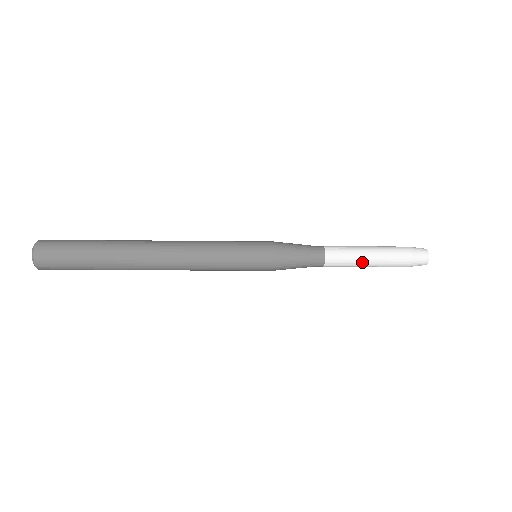
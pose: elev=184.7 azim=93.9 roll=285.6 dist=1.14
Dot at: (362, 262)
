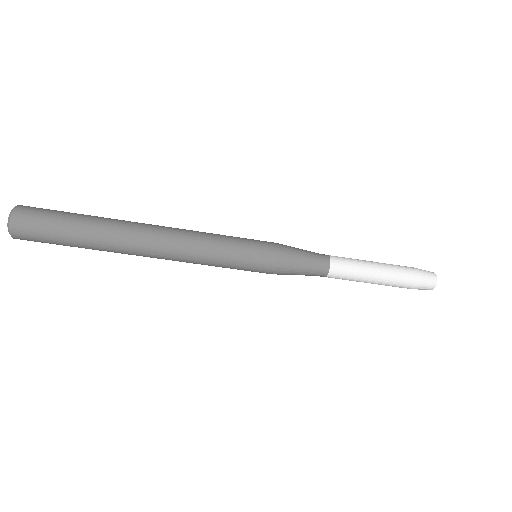
Dot at: (369, 267)
